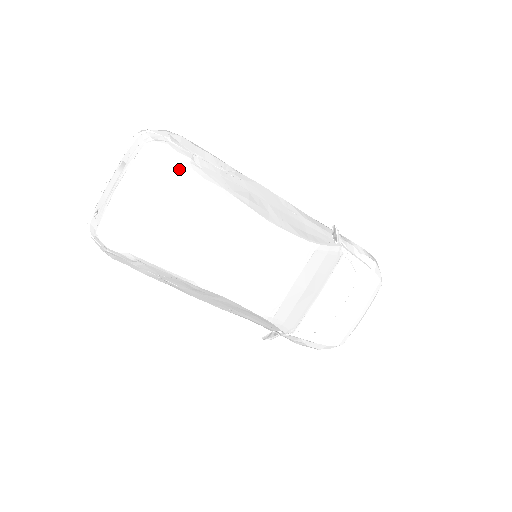
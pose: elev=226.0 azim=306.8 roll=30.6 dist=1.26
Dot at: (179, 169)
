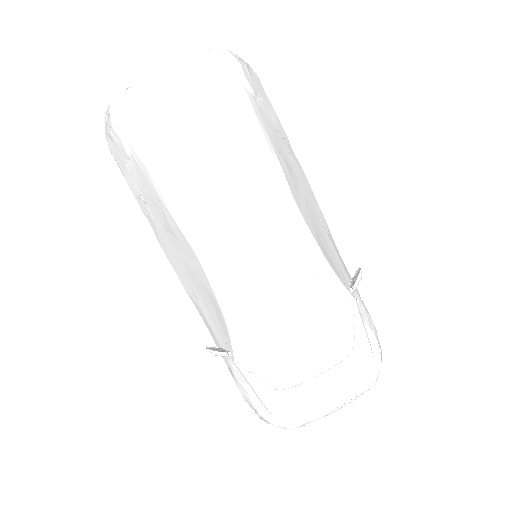
Dot at: (236, 90)
